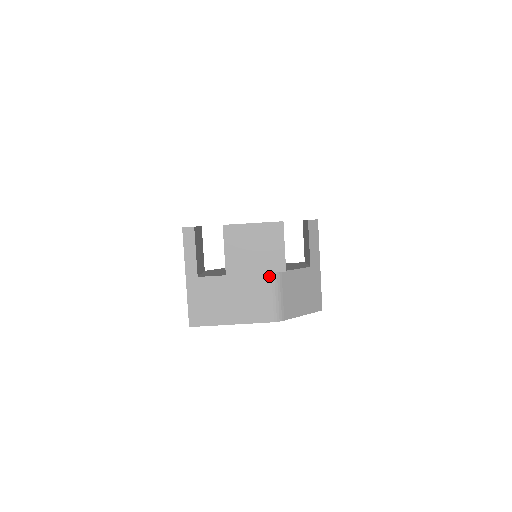
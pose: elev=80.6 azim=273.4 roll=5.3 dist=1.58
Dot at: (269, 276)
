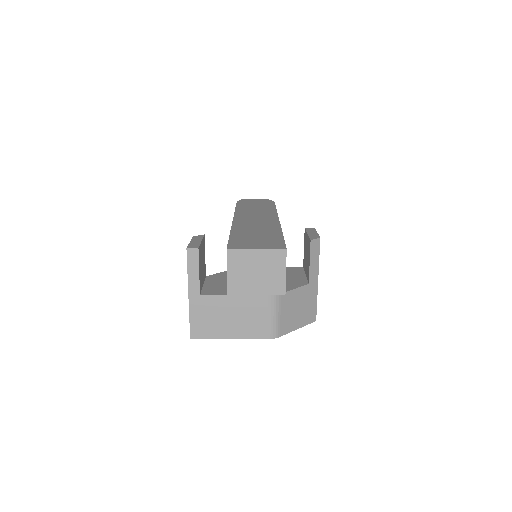
Dot at: (269, 298)
